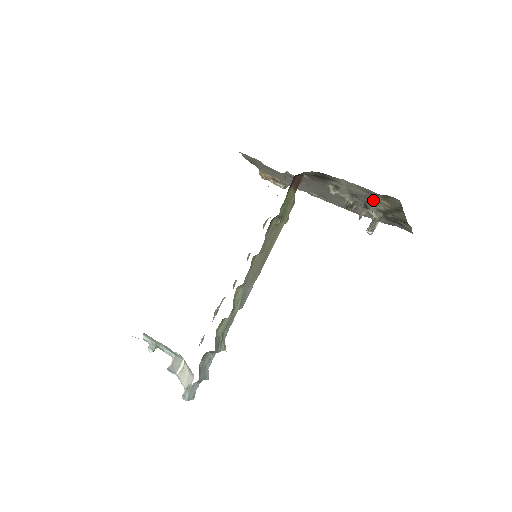
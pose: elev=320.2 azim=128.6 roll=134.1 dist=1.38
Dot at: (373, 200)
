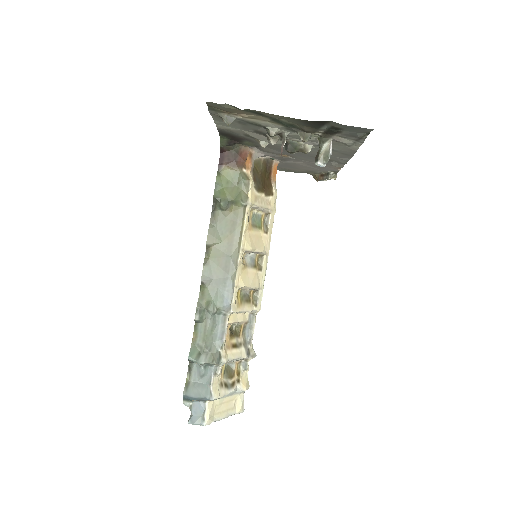
Dot at: occluded
